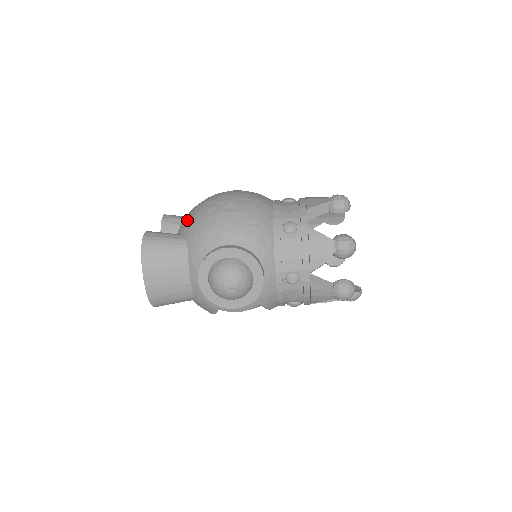
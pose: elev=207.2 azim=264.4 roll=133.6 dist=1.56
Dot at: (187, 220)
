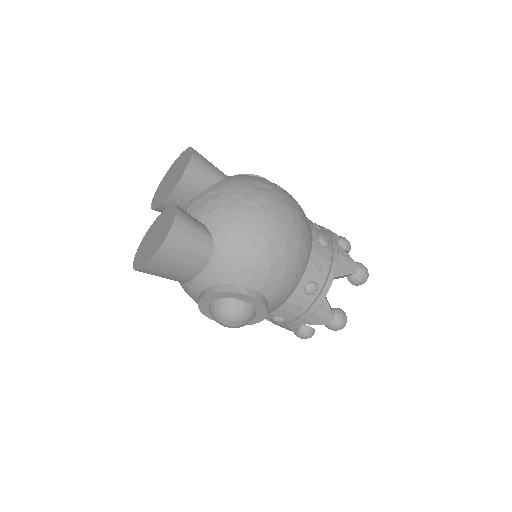
Dot at: (226, 221)
